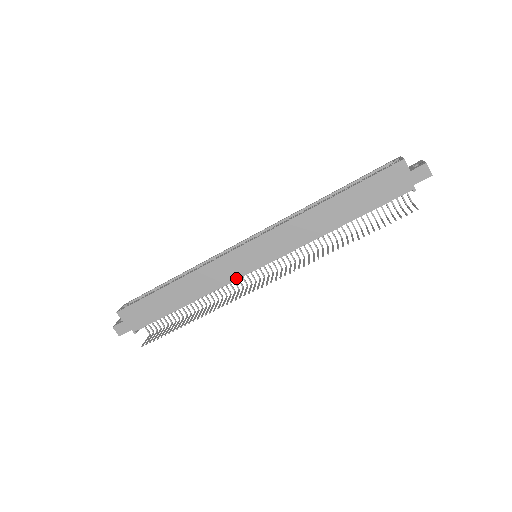
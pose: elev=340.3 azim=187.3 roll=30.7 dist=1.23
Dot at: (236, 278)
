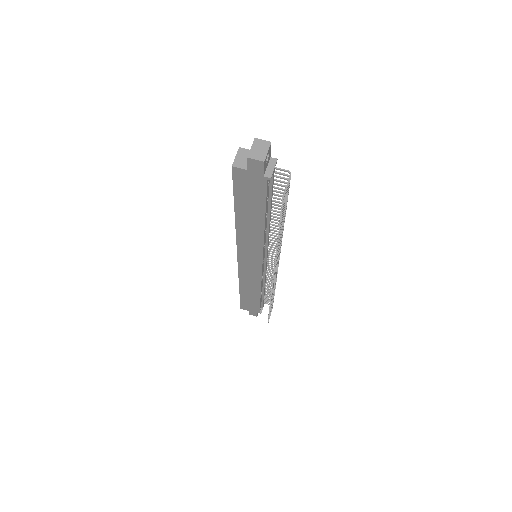
Dot at: (260, 275)
